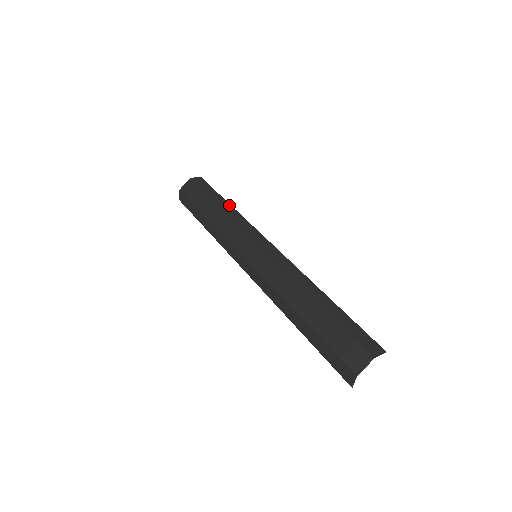
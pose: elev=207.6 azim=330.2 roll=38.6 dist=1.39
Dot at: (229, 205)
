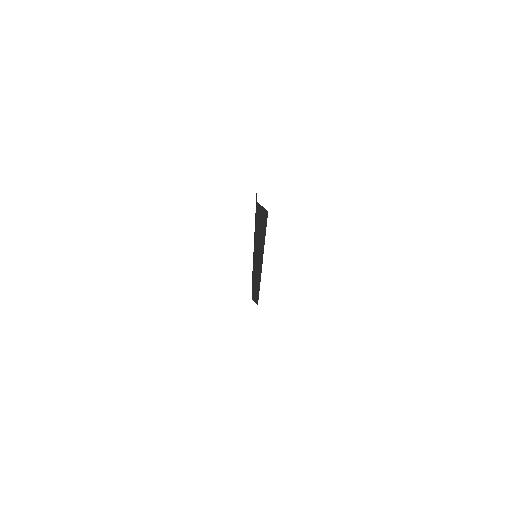
Dot at: occluded
